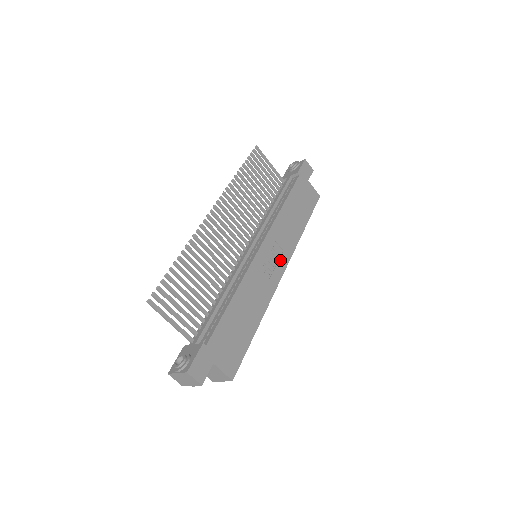
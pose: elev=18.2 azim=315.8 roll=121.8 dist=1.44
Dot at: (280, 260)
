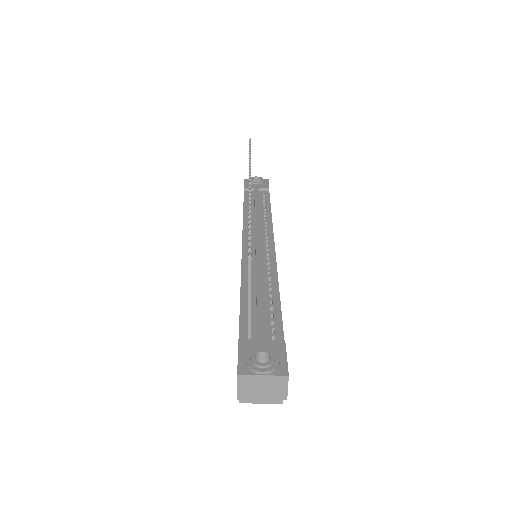
Dot at: occluded
